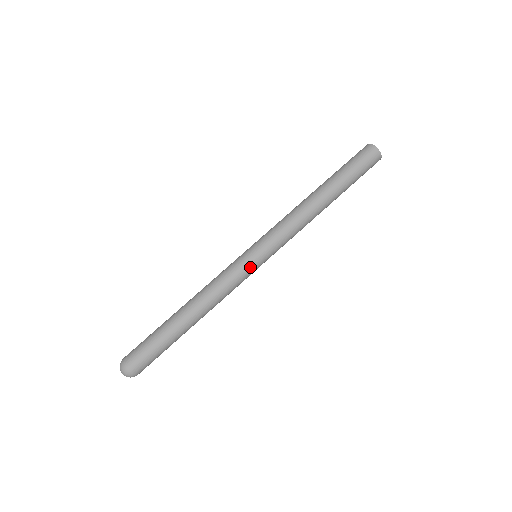
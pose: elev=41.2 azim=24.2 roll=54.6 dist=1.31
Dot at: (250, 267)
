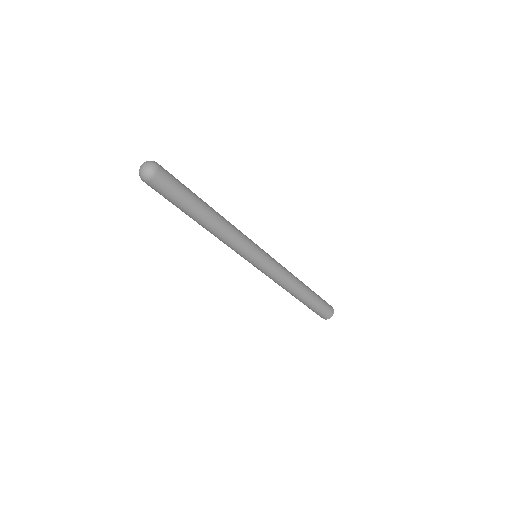
Dot at: (256, 250)
